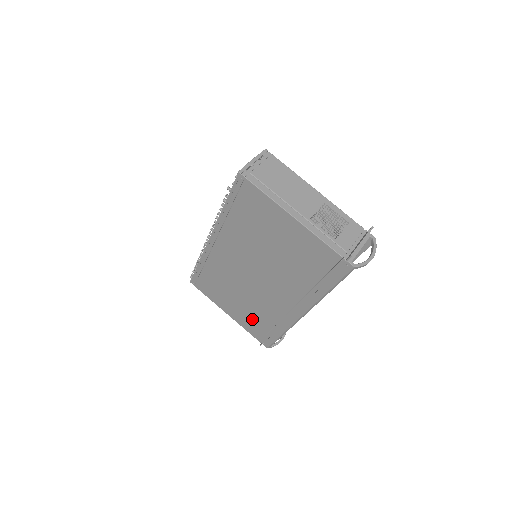
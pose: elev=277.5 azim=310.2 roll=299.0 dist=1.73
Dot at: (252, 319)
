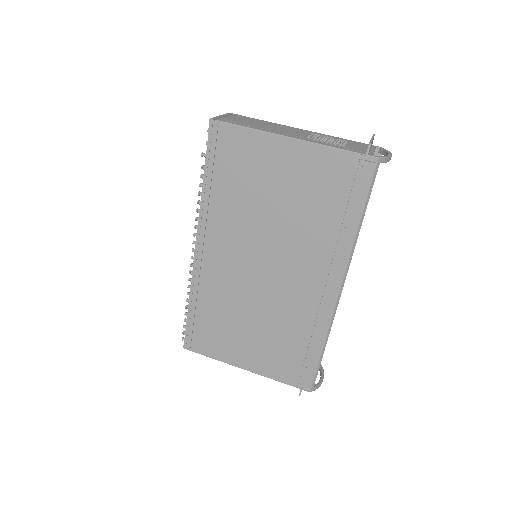
Dot at: (278, 351)
